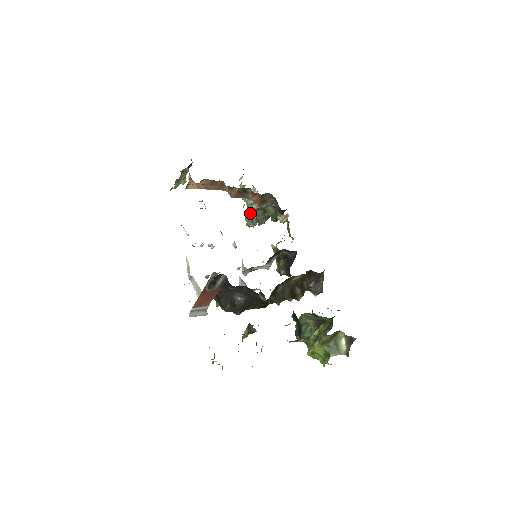
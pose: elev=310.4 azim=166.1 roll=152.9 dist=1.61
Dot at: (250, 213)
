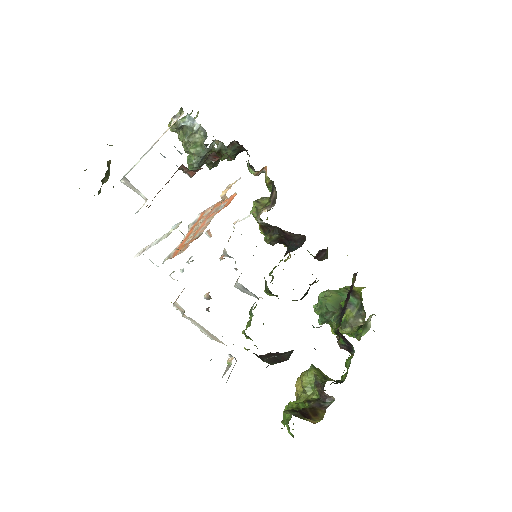
Dot at: (198, 161)
